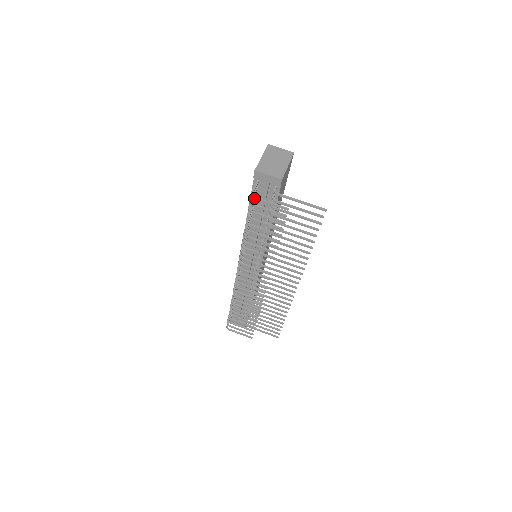
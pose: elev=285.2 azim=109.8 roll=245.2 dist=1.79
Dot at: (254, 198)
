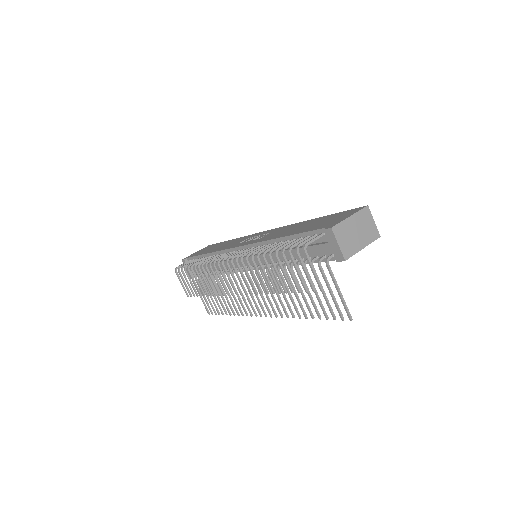
Dot at: (305, 251)
